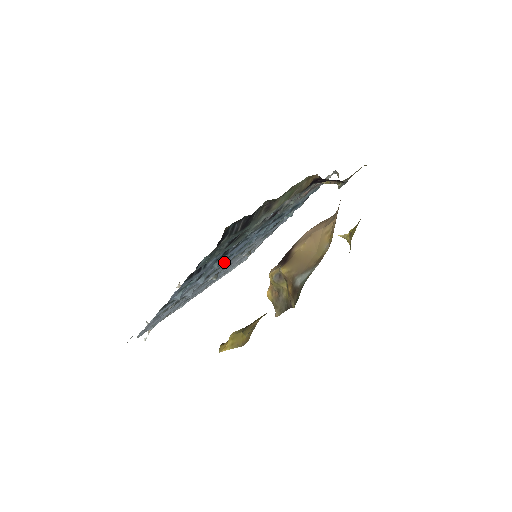
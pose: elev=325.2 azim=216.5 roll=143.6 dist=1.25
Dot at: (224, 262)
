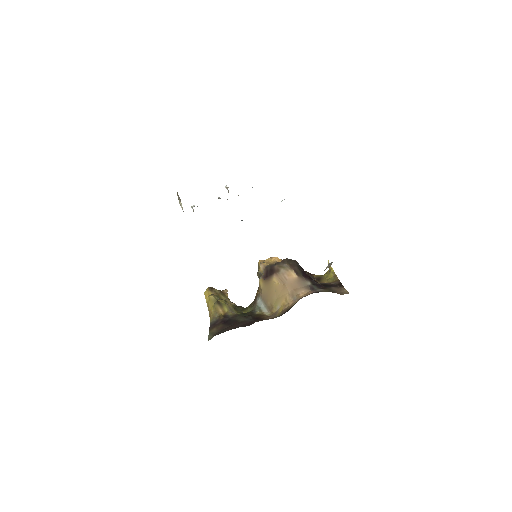
Dot at: occluded
